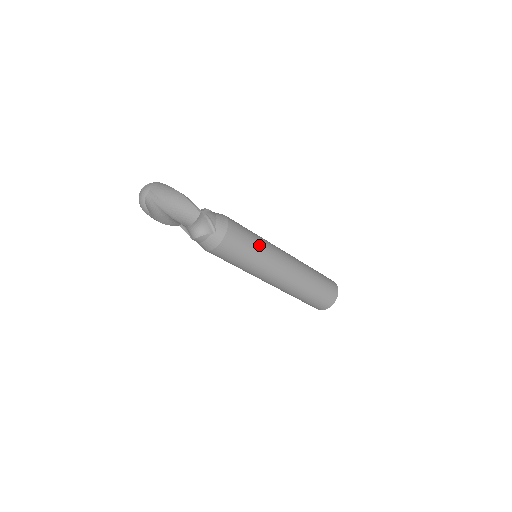
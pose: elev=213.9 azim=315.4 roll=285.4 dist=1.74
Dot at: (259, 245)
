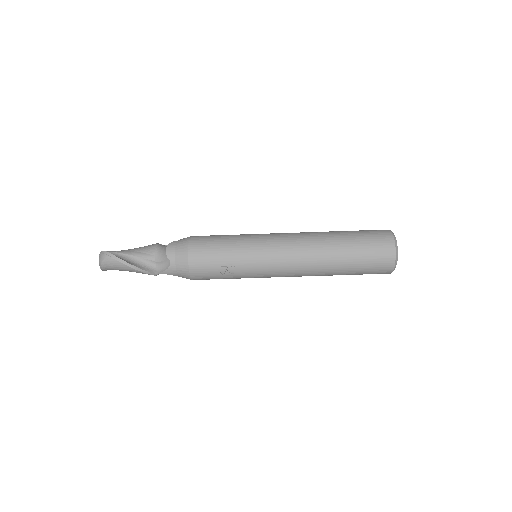
Dot at: occluded
